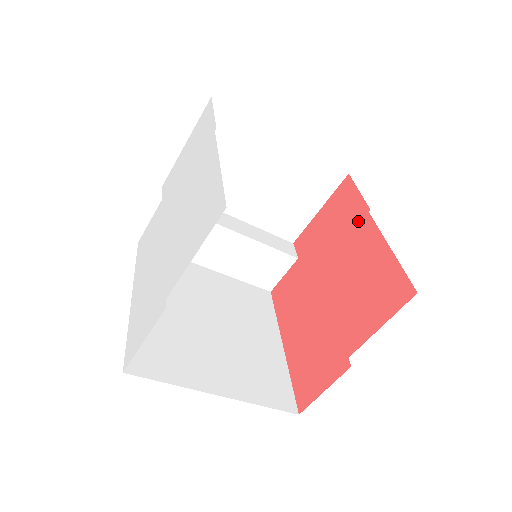
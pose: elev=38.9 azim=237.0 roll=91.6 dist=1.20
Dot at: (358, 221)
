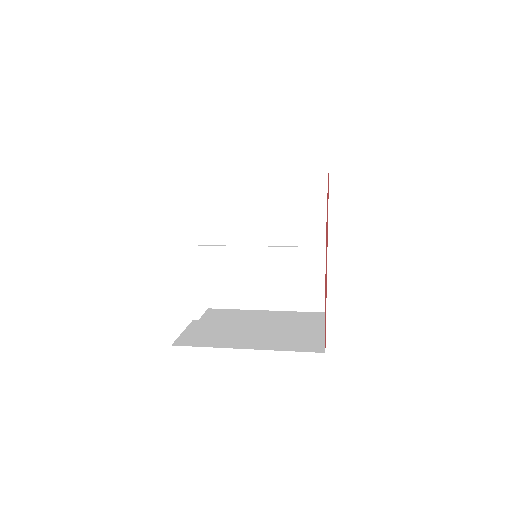
Dot at: (327, 242)
